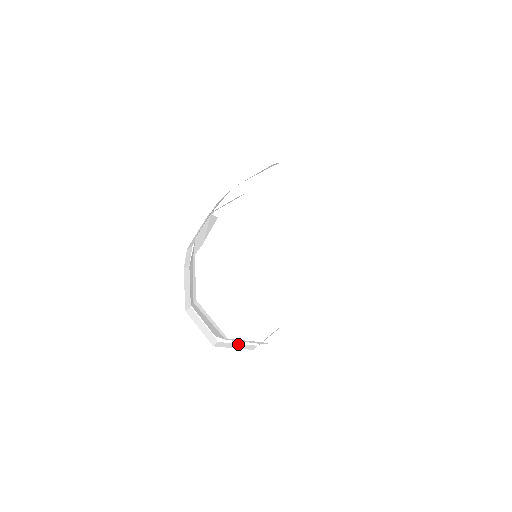
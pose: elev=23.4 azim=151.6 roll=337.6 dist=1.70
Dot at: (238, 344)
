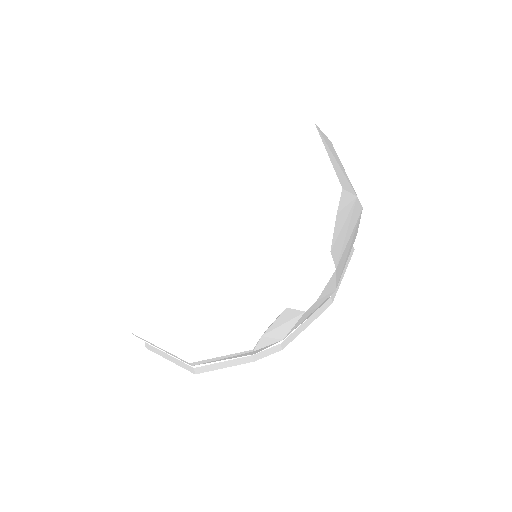
Dot at: occluded
